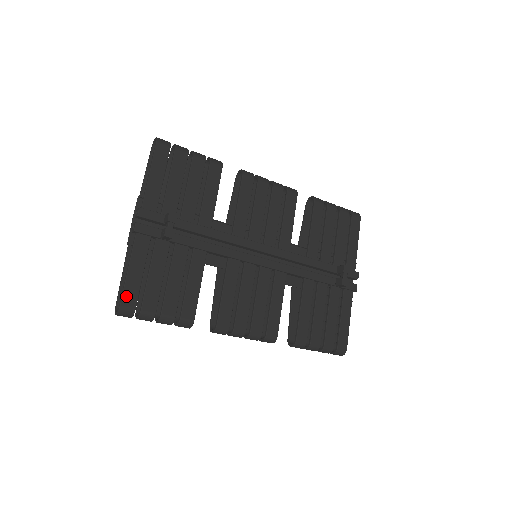
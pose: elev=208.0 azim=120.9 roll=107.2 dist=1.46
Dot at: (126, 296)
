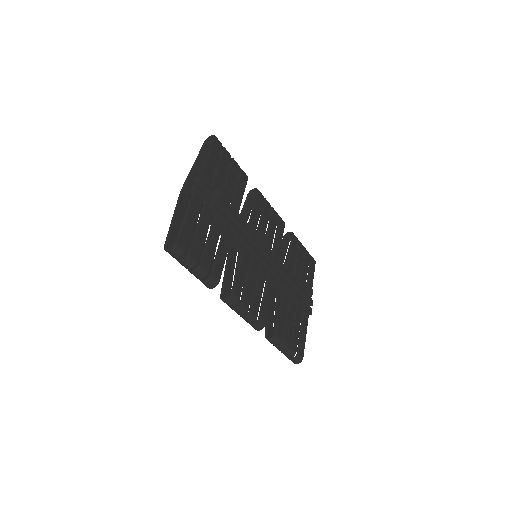
Dot at: (182, 236)
